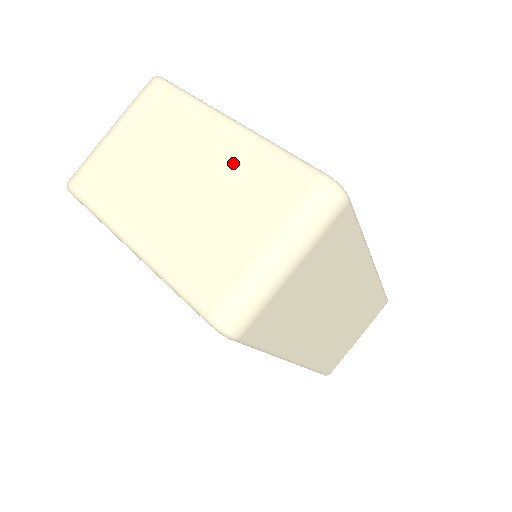
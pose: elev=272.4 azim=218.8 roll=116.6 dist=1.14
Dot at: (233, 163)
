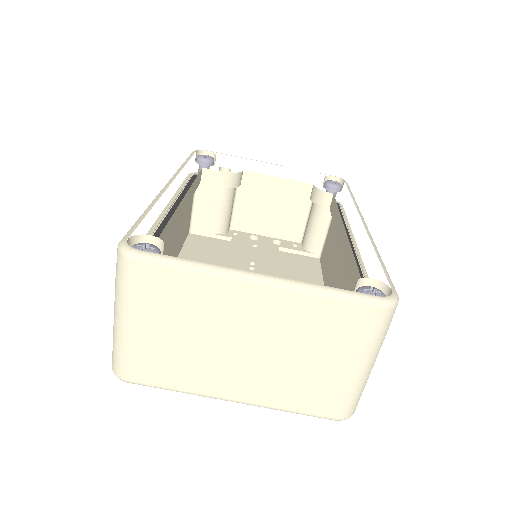
Dot at: (289, 319)
